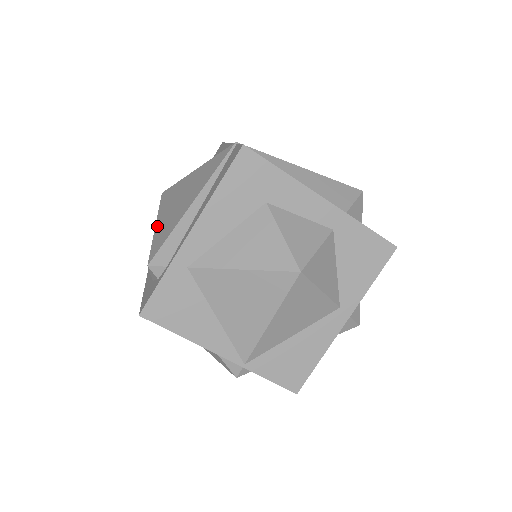
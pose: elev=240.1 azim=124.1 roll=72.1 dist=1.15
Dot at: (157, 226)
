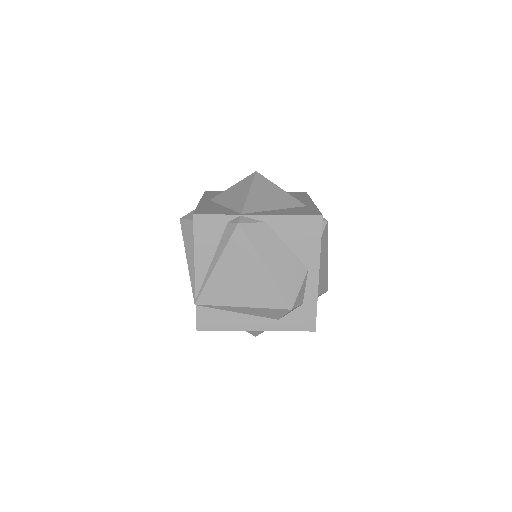
Dot at: occluded
